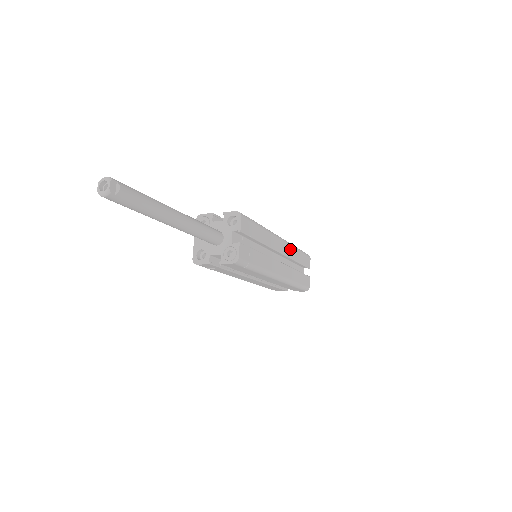
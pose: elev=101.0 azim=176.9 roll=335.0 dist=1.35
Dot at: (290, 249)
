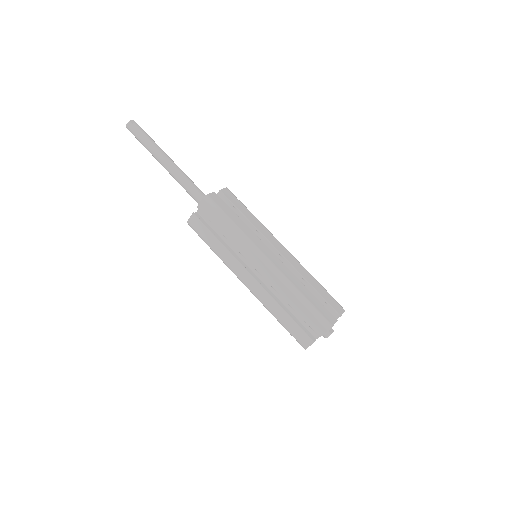
Dot at: (298, 265)
